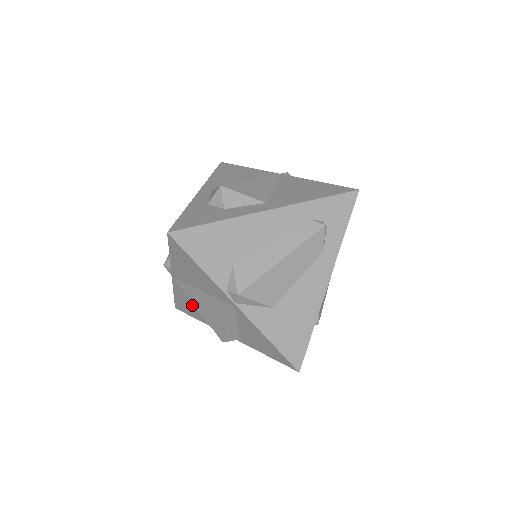
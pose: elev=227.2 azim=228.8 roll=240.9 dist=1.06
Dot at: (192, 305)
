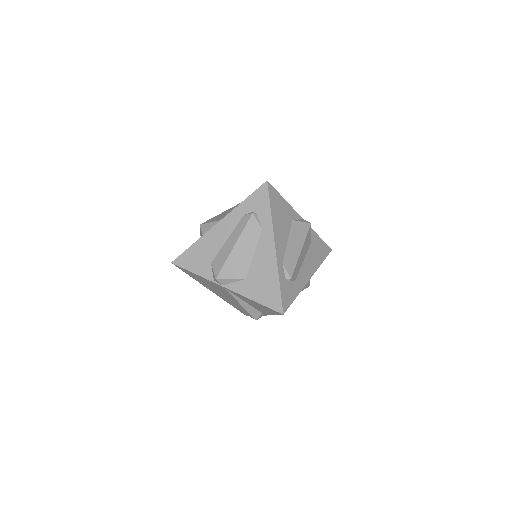
Dot at: occluded
